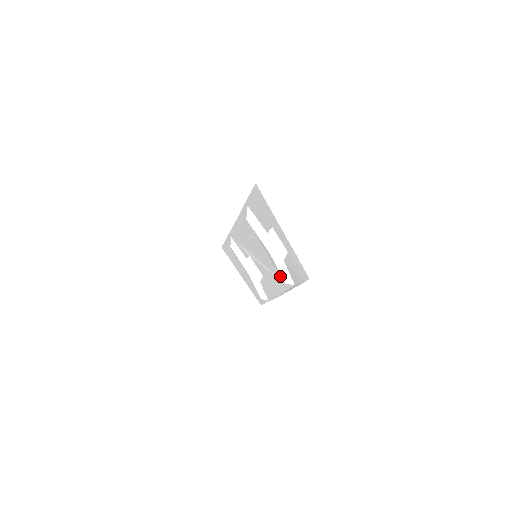
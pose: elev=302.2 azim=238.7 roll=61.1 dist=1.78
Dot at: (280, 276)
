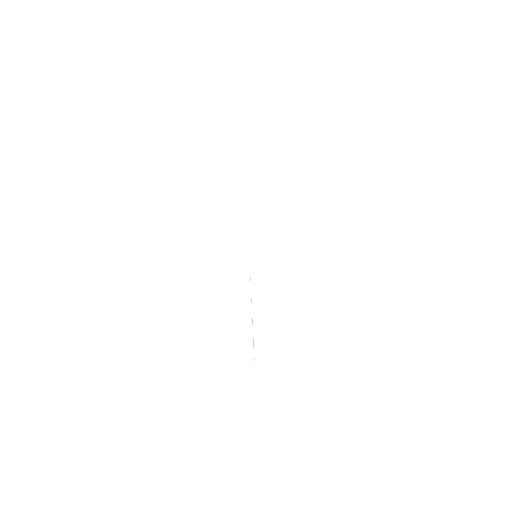
Dot at: occluded
